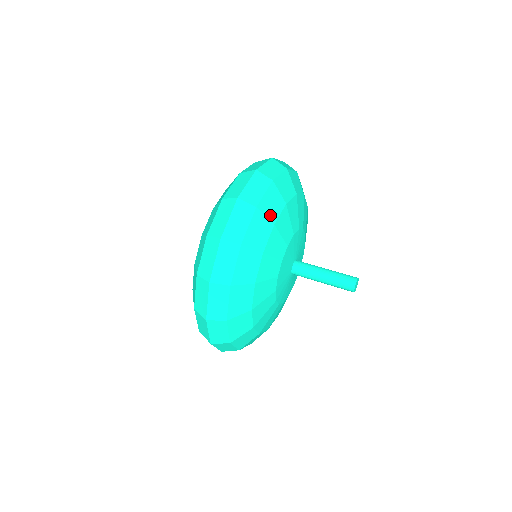
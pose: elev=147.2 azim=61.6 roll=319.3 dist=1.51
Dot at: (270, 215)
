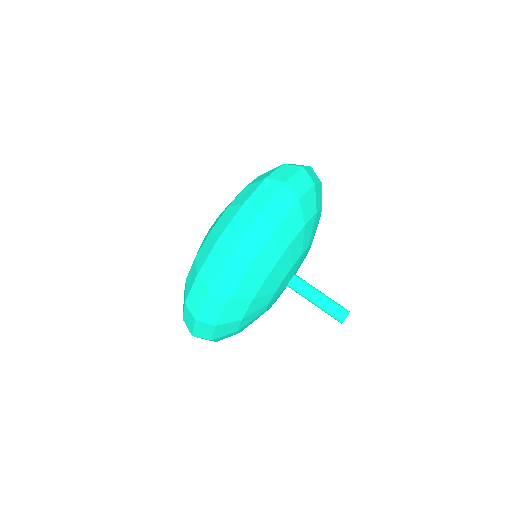
Dot at: (287, 236)
